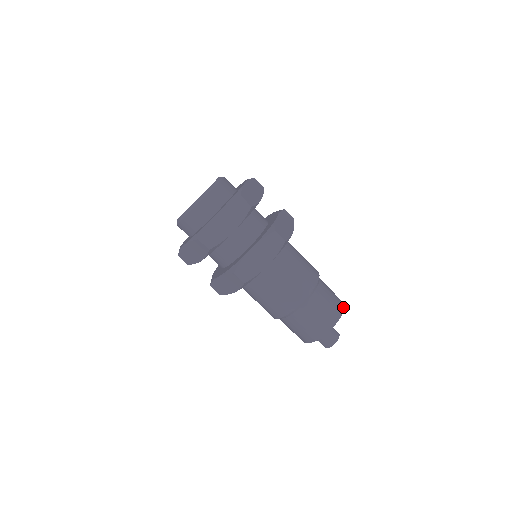
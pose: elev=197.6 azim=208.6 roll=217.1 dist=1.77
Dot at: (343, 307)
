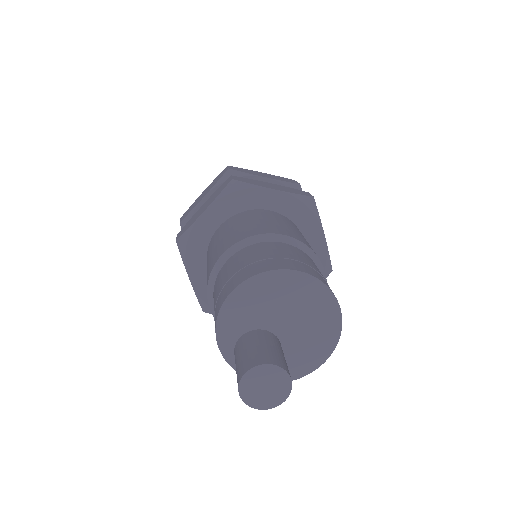
Dot at: (339, 305)
